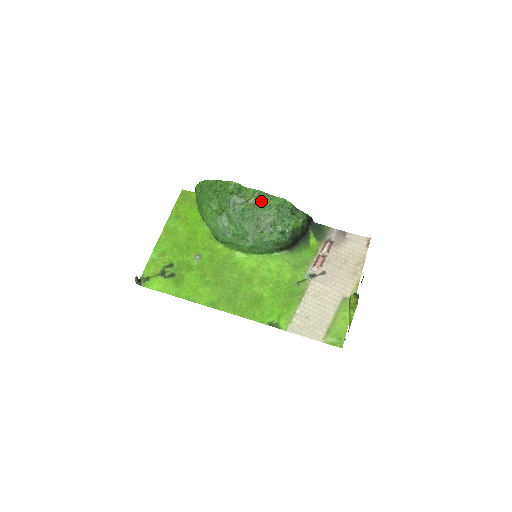
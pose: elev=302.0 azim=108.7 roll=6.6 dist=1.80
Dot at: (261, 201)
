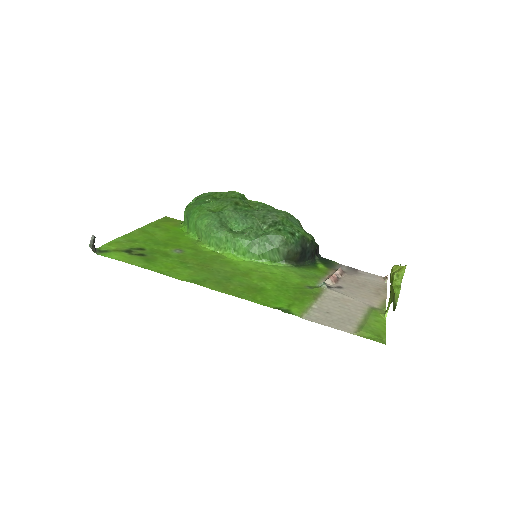
Dot at: occluded
